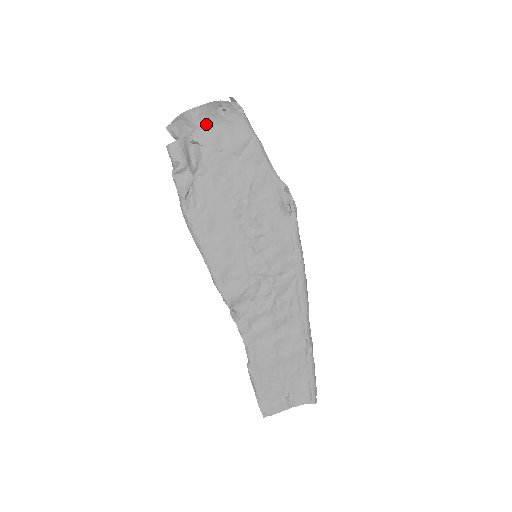
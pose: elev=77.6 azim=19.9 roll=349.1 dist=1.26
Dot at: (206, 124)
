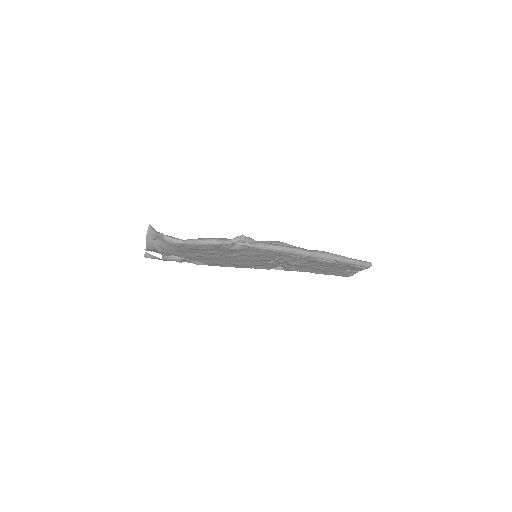
Dot at: (159, 250)
